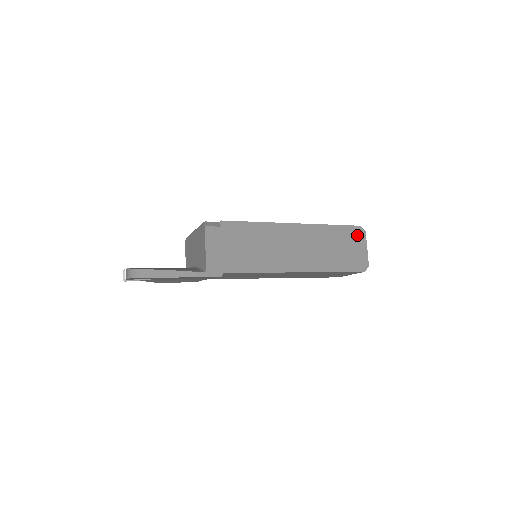
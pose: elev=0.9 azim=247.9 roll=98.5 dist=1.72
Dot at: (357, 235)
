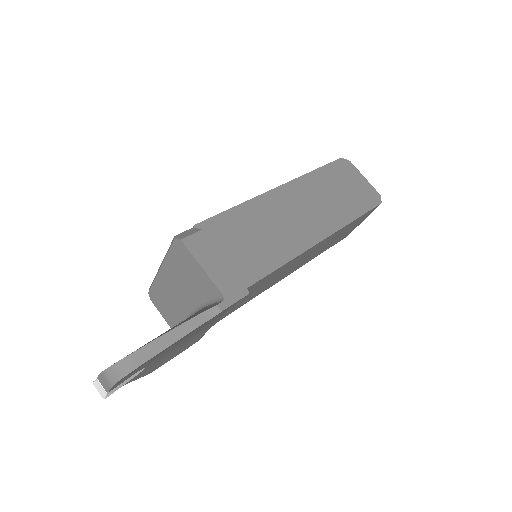
Dot at: (346, 169)
